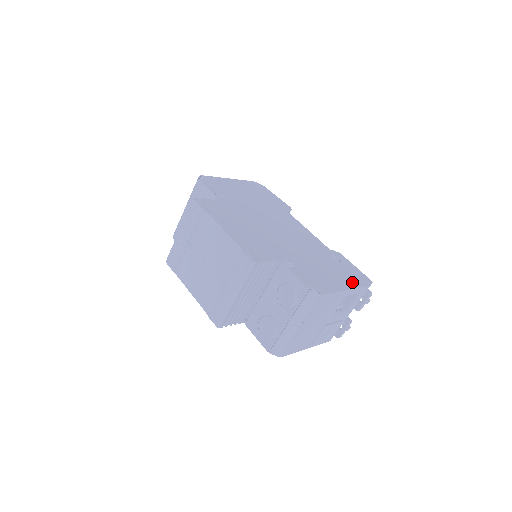
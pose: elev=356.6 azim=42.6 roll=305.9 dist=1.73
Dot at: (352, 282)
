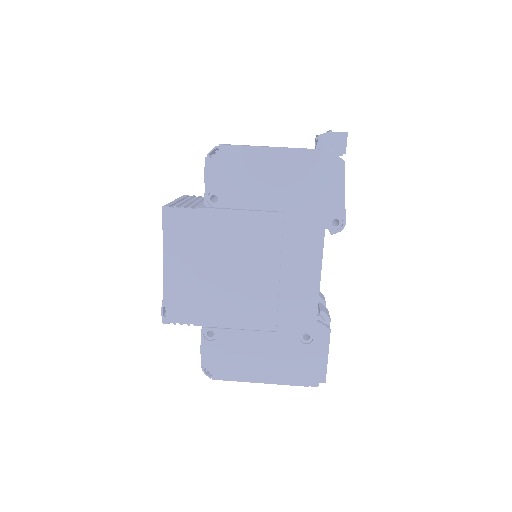
Dot at: (283, 376)
